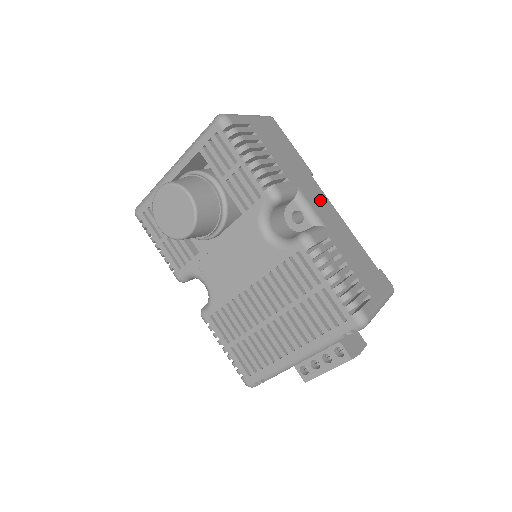
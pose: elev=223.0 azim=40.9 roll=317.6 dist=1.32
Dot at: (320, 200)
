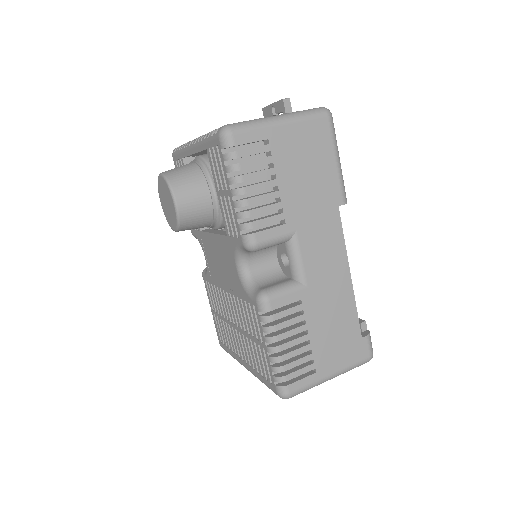
Dot at: (326, 246)
